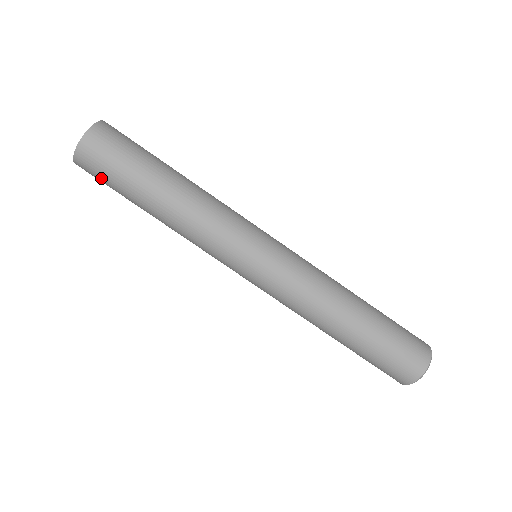
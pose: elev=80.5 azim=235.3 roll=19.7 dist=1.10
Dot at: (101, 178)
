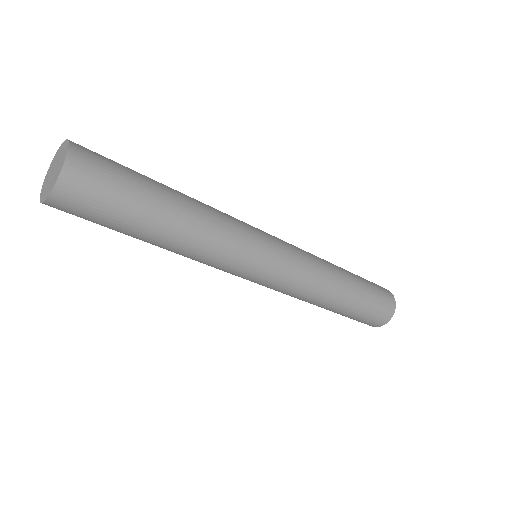
Dot at: occluded
